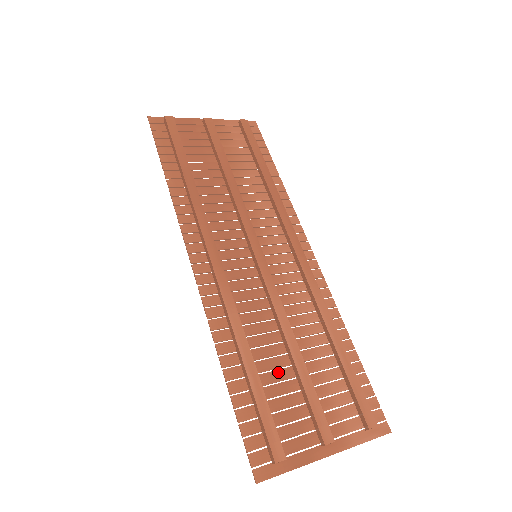
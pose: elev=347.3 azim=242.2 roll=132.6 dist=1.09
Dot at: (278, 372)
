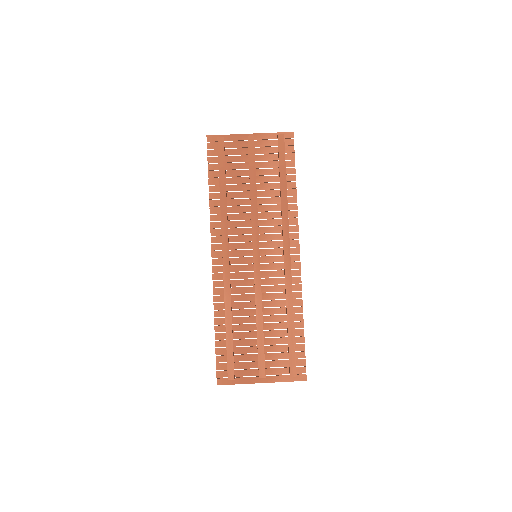
Dot at: (247, 333)
